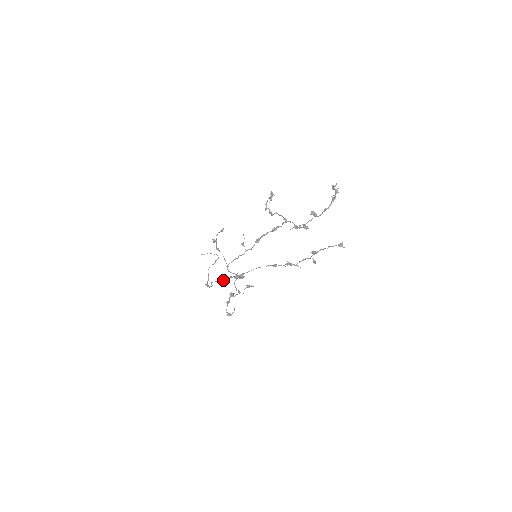
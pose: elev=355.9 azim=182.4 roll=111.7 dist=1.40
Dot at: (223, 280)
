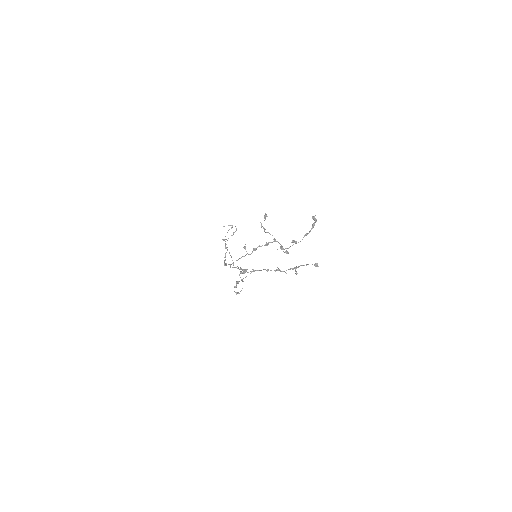
Dot at: (232, 267)
